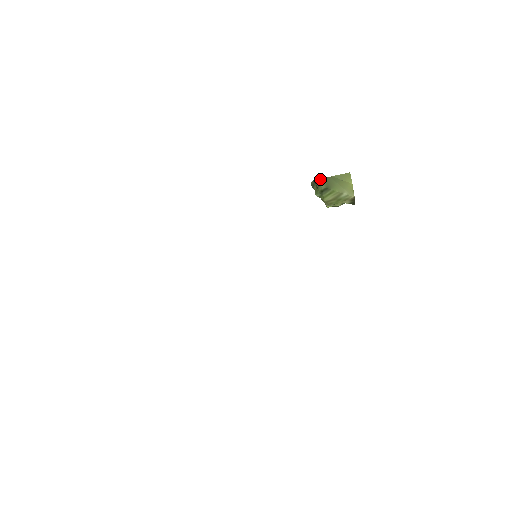
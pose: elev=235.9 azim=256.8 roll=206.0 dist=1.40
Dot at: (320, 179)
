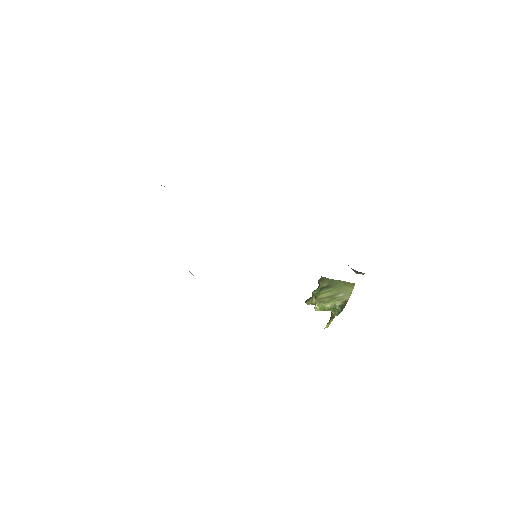
Dot at: (327, 278)
